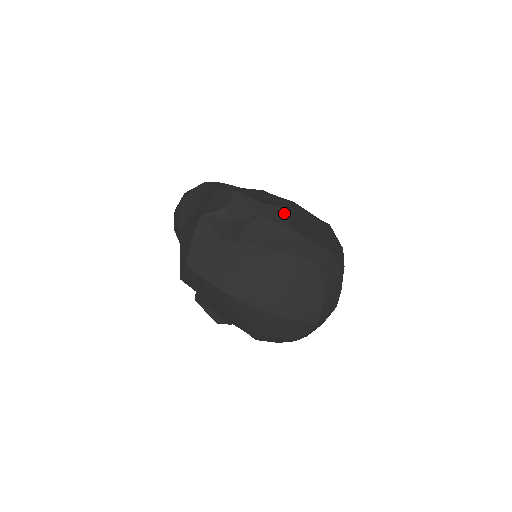
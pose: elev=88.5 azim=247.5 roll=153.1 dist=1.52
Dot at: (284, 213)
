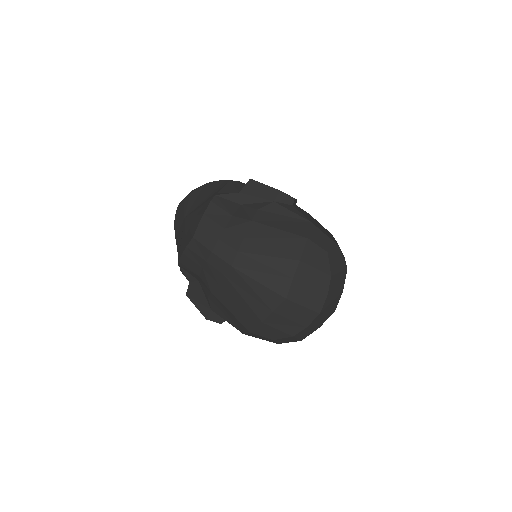
Dot at: (295, 206)
